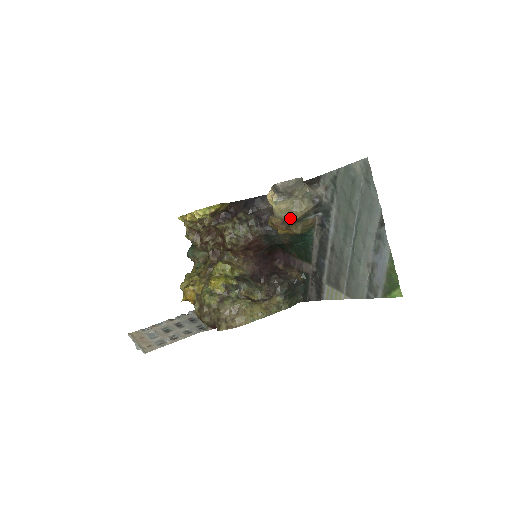
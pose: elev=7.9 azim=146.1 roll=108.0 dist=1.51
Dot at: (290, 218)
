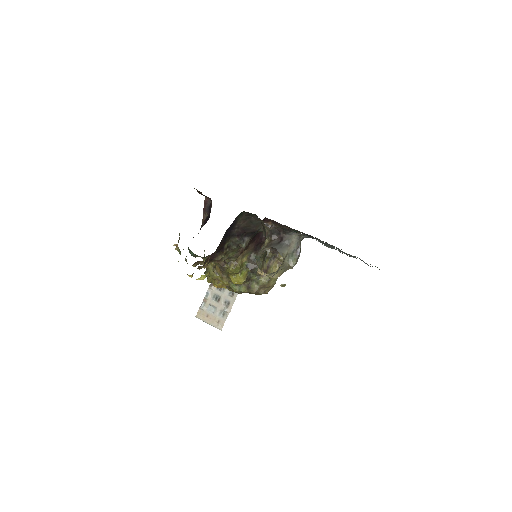
Dot at: occluded
